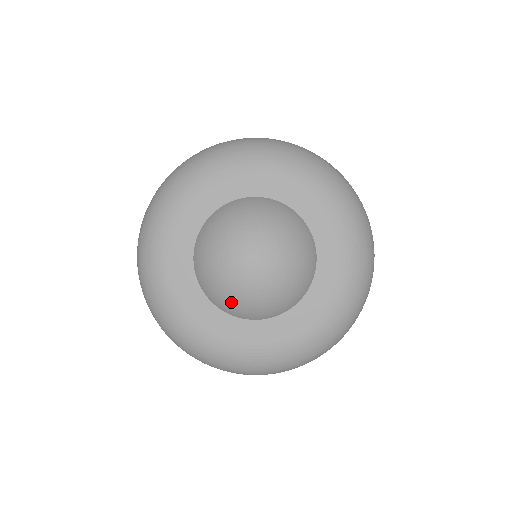
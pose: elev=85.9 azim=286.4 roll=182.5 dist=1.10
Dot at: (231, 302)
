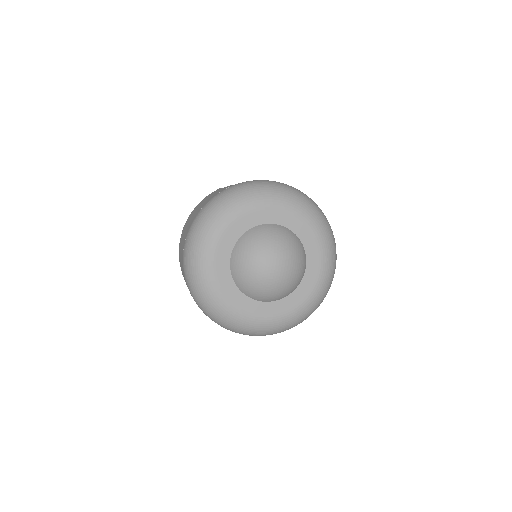
Dot at: (247, 283)
